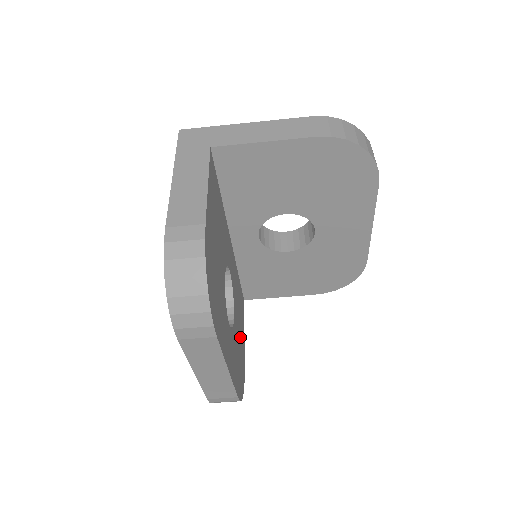
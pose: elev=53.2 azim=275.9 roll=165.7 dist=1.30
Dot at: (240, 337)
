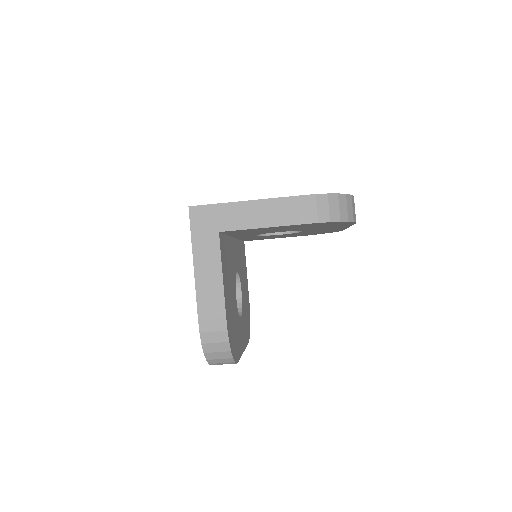
Dot at: (245, 289)
